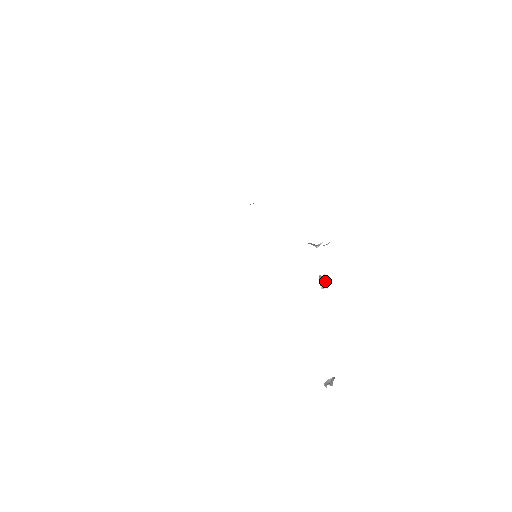
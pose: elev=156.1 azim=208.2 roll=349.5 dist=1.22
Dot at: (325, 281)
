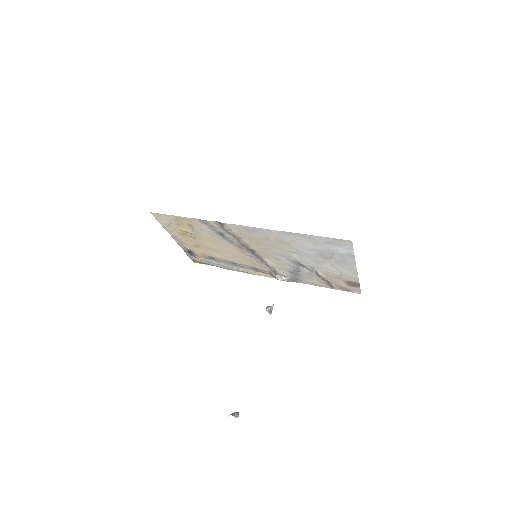
Dot at: occluded
